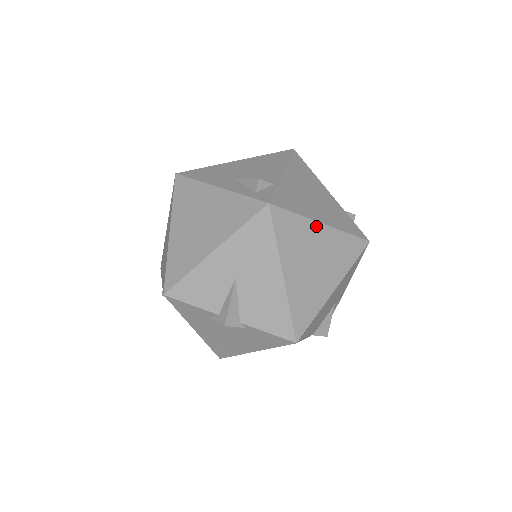
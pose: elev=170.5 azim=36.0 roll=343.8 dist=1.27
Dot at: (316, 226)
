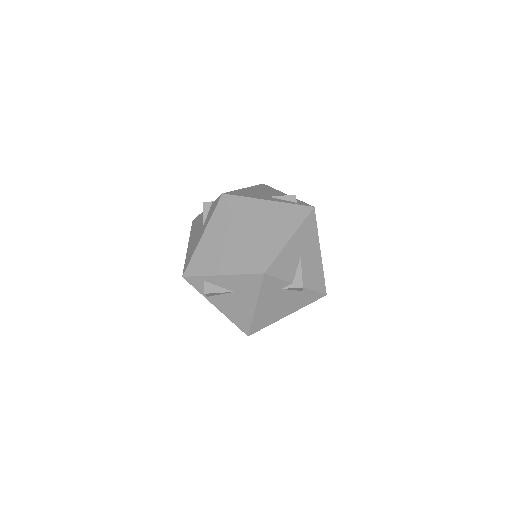
Dot at: occluded
